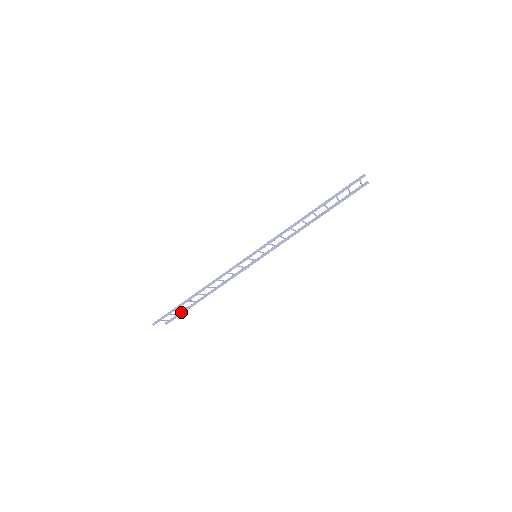
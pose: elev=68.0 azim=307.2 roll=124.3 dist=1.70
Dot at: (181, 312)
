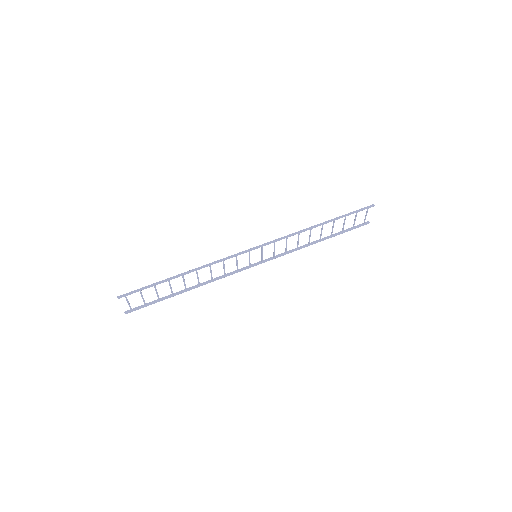
Dot at: (149, 303)
